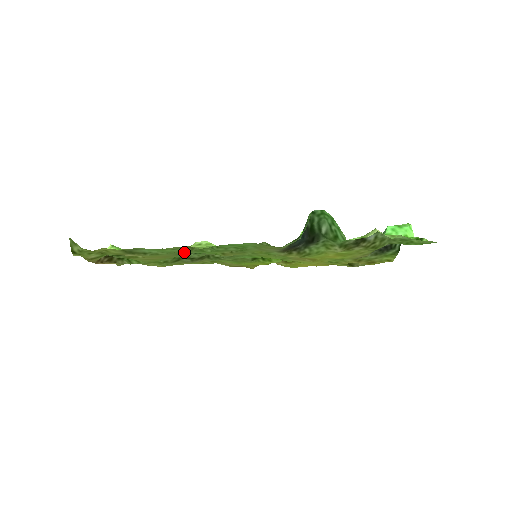
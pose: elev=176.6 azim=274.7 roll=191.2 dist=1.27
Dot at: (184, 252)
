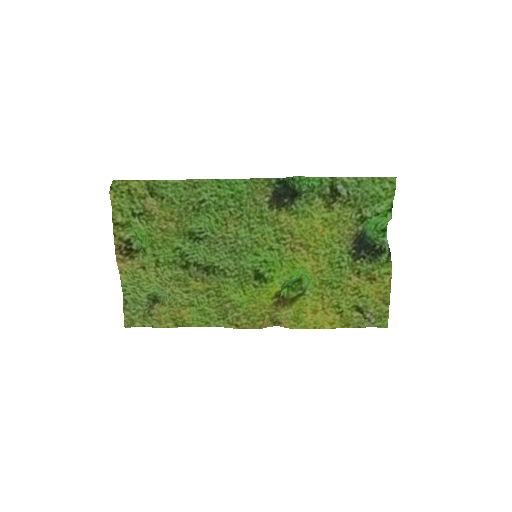
Dot at: (193, 211)
